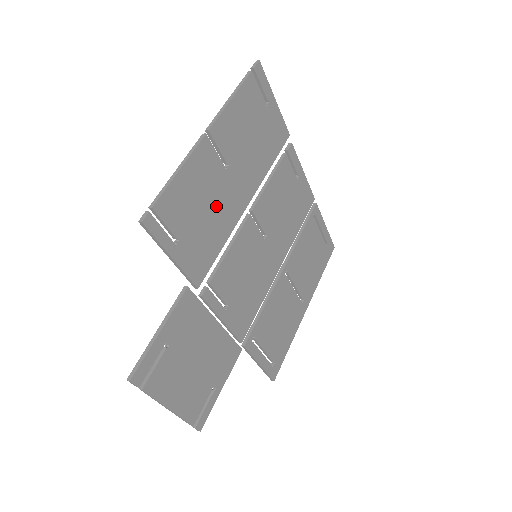
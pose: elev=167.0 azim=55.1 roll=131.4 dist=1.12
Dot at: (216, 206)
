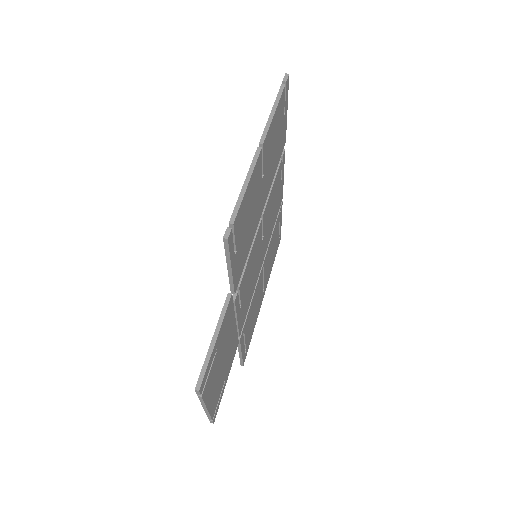
Dot at: (253, 215)
